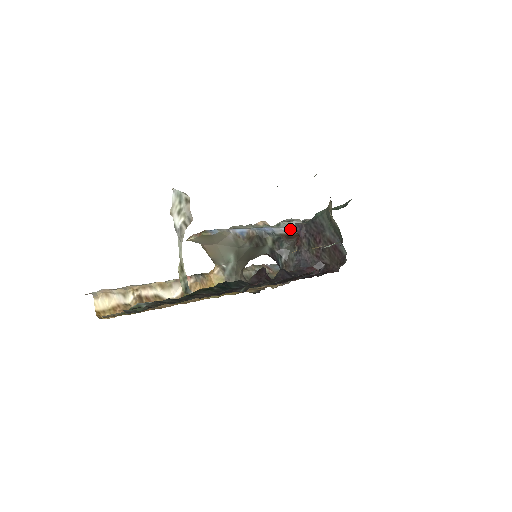
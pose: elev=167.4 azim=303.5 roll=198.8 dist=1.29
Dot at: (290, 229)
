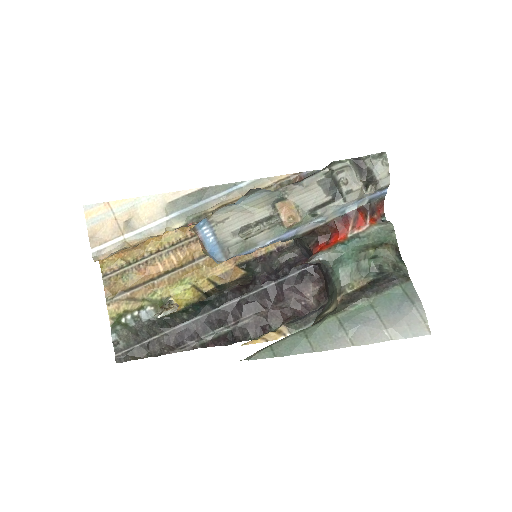
Dot at: (325, 220)
